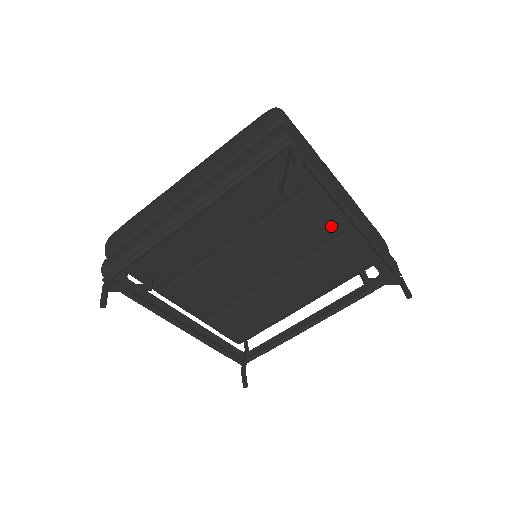
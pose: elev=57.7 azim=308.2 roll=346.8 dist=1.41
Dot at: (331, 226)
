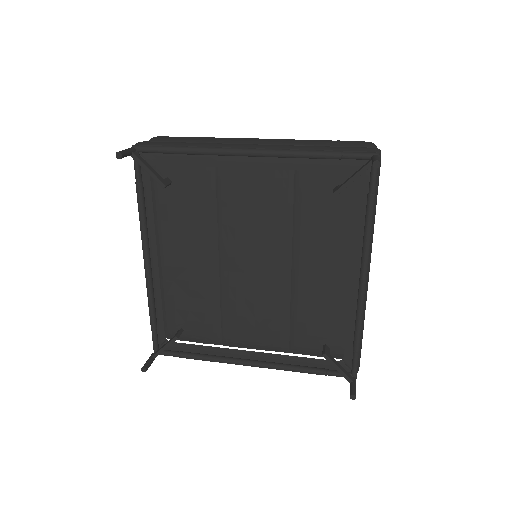
Dot at: (273, 176)
